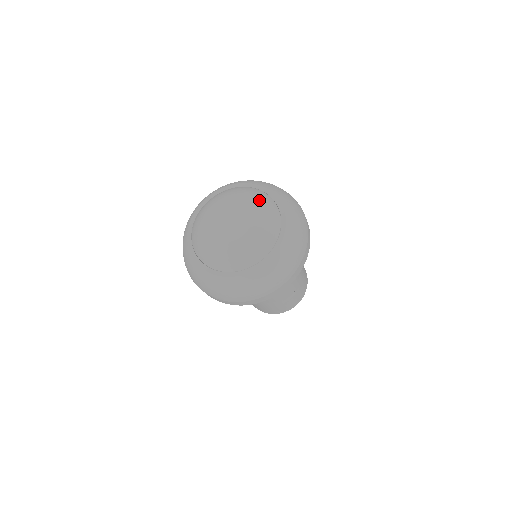
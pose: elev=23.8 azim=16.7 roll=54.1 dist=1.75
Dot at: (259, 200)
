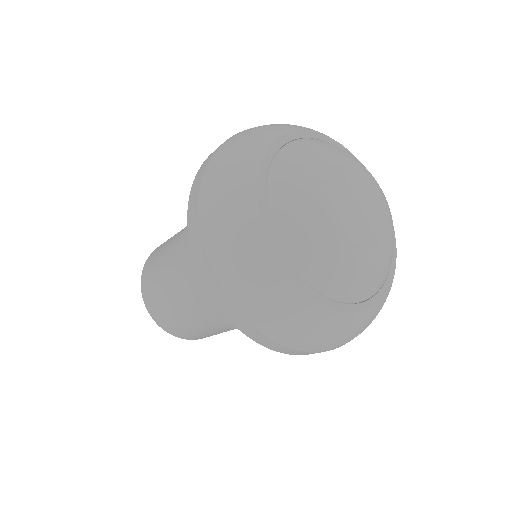
Dot at: occluded
